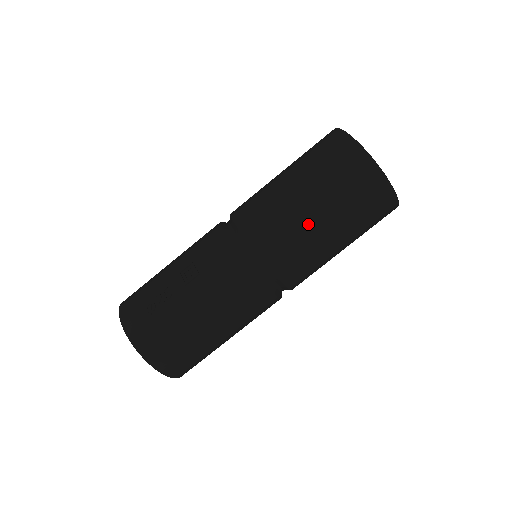
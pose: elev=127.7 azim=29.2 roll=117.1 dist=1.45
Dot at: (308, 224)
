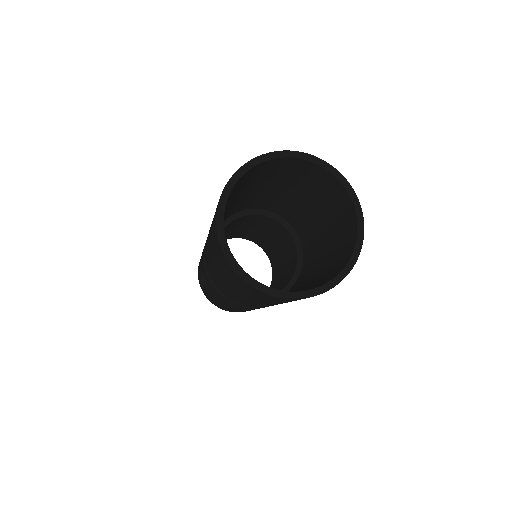
Dot at: (238, 296)
